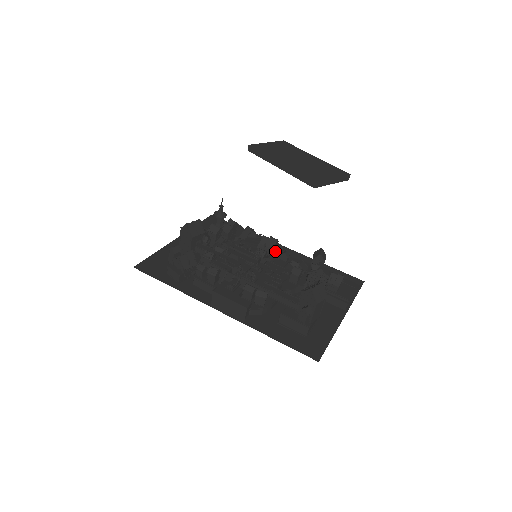
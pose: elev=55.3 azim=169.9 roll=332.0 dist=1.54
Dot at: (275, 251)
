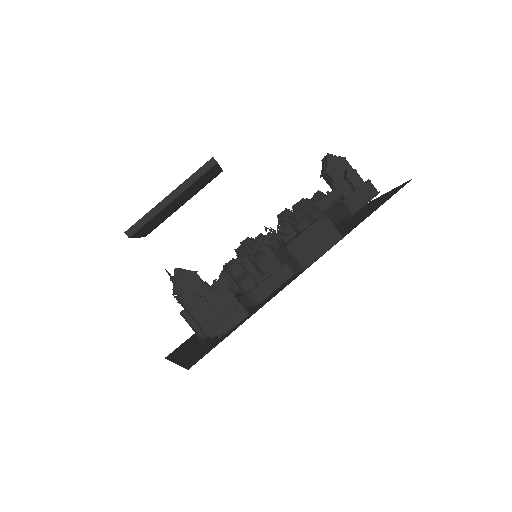
Dot at: occluded
